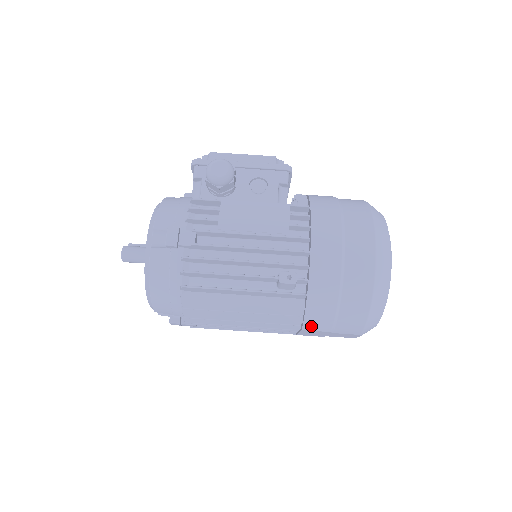
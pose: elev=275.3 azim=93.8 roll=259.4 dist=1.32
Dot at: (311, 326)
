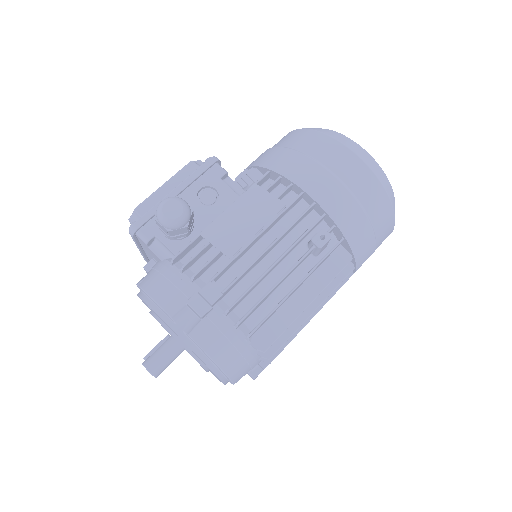
Dot at: (362, 260)
